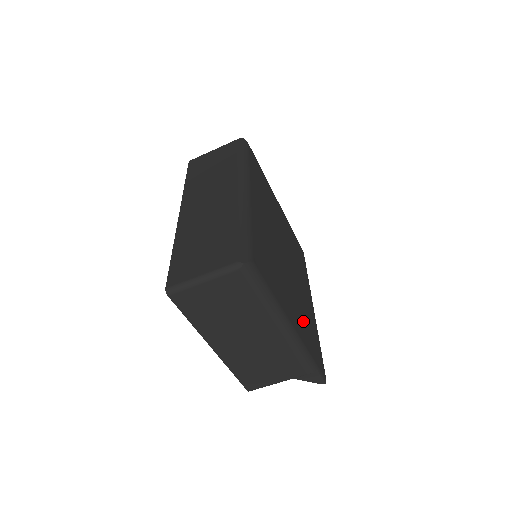
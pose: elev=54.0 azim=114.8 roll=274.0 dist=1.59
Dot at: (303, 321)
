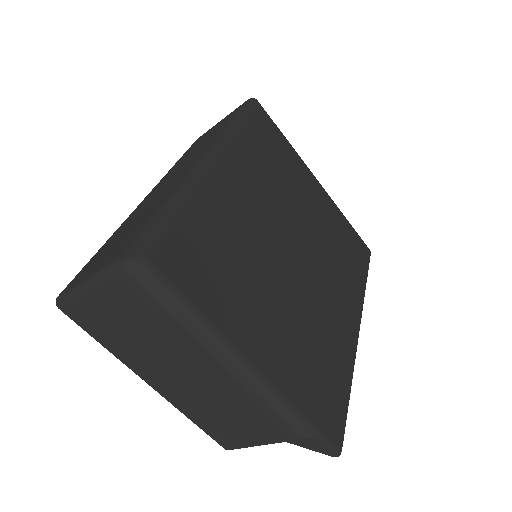
Dot at: (303, 354)
